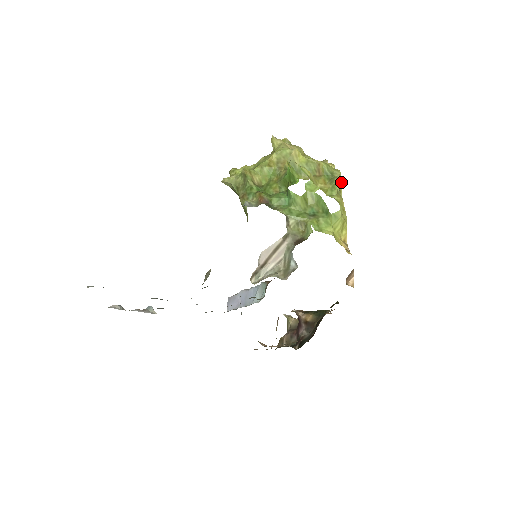
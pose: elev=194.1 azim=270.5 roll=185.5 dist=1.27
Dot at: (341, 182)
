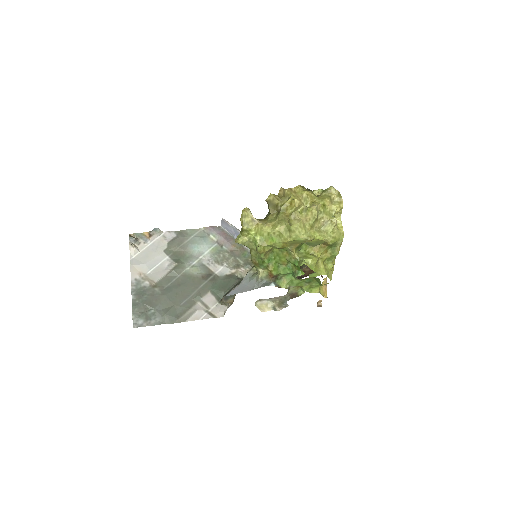
Dot at: occluded
